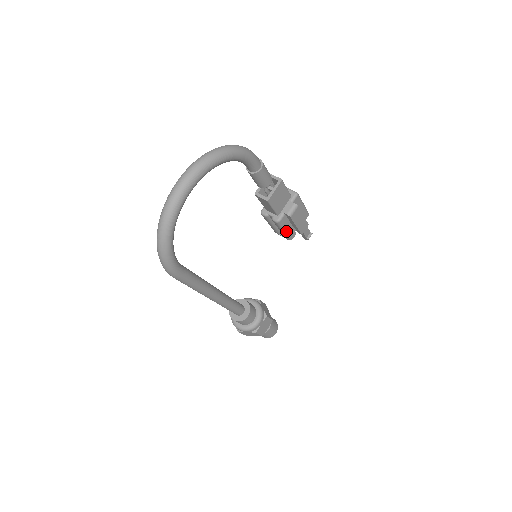
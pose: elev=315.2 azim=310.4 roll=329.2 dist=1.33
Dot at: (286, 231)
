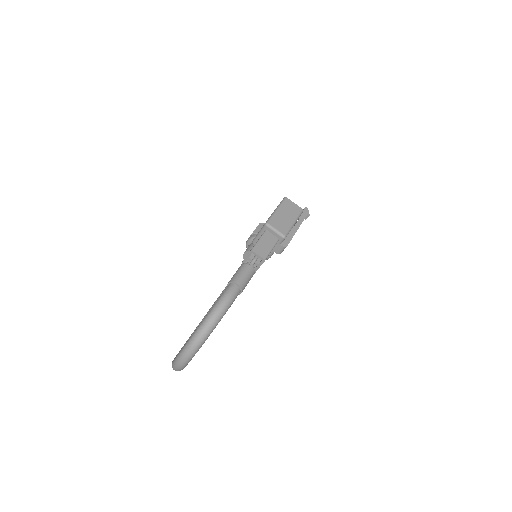
Dot at: occluded
